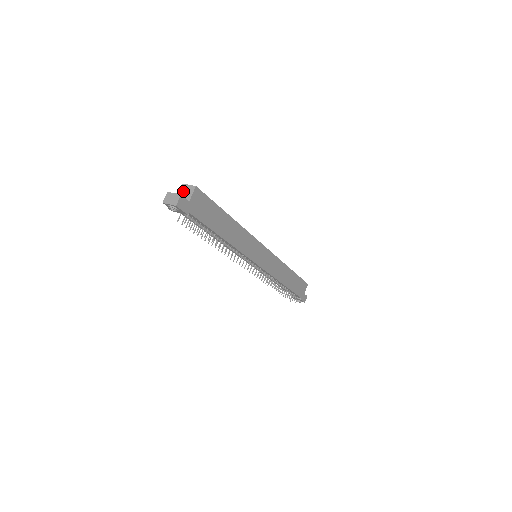
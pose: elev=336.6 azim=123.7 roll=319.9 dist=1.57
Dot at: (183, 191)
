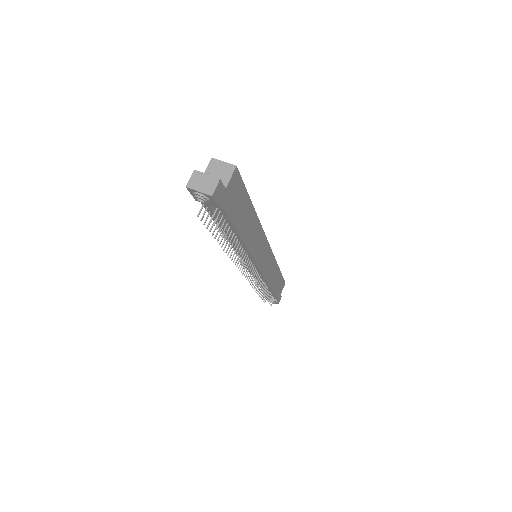
Dot at: (214, 170)
